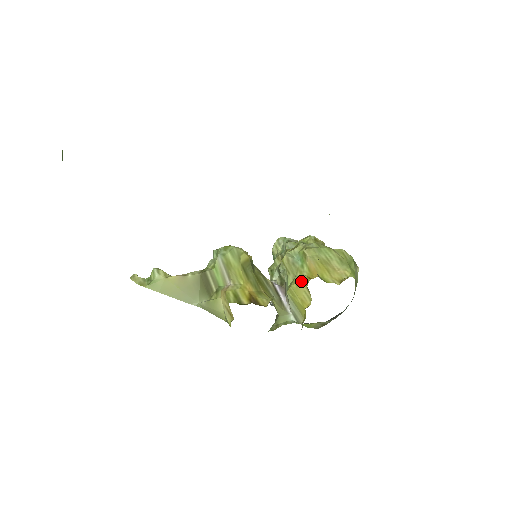
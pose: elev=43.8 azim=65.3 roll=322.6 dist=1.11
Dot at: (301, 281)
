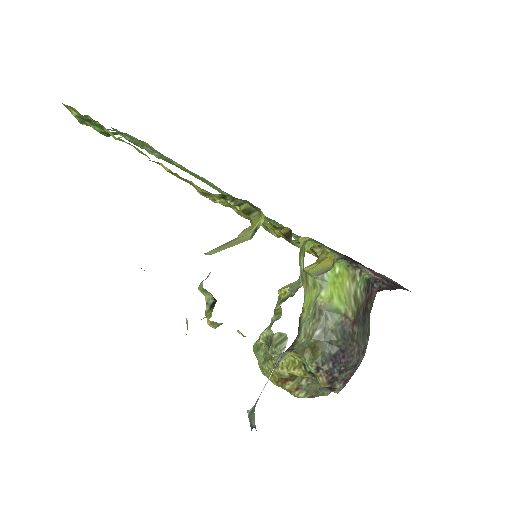
Dot at: occluded
